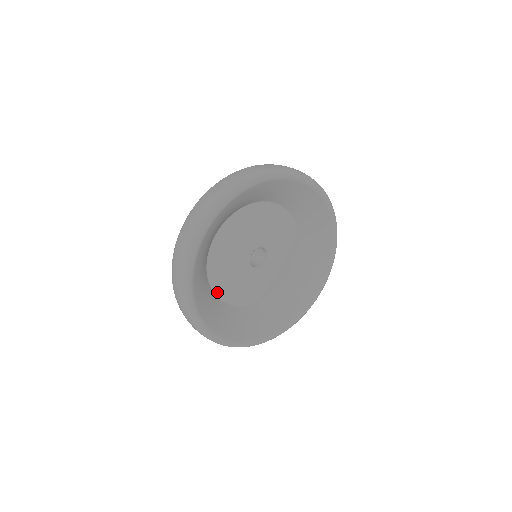
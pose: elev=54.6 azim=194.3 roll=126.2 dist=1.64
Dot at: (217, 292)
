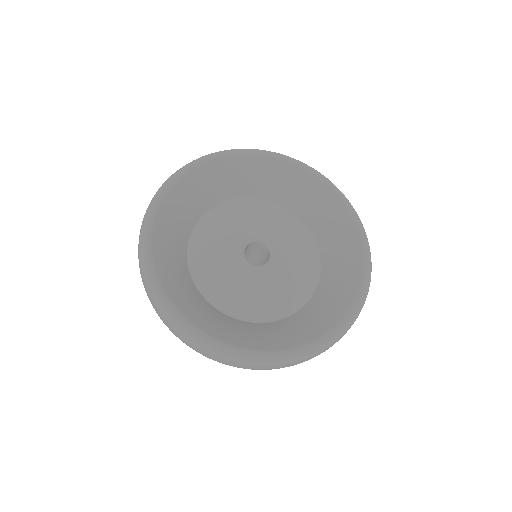
Dot at: (225, 310)
